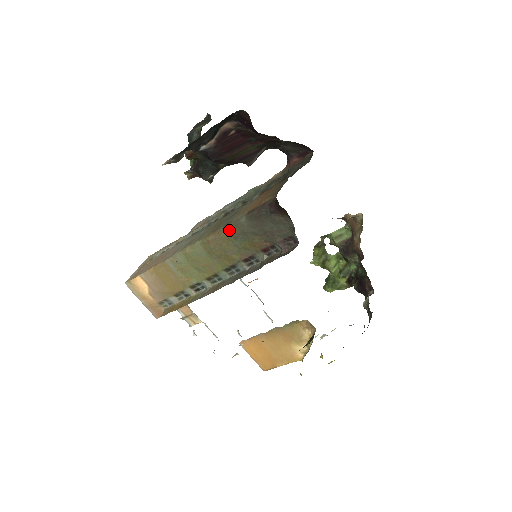
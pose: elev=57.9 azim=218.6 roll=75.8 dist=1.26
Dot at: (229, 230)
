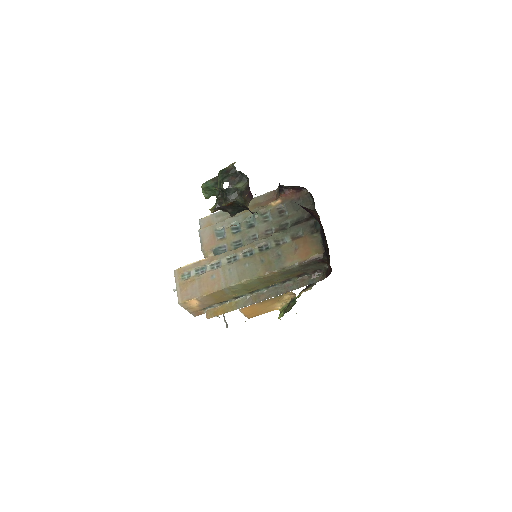
Dot at: (283, 272)
